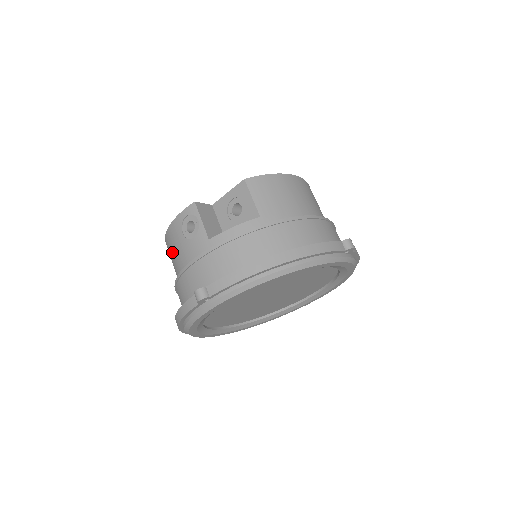
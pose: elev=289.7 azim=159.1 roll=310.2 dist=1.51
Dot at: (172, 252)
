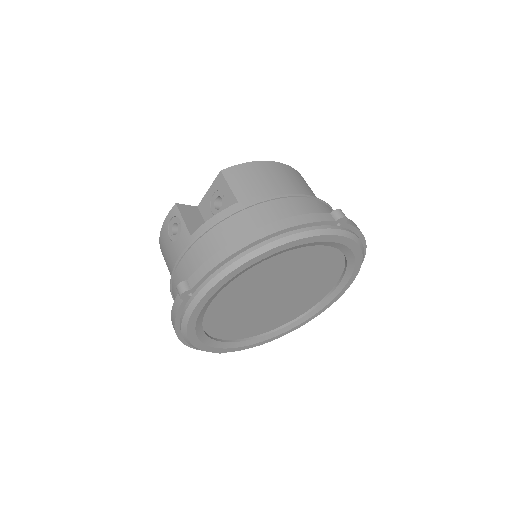
Dot at: (166, 262)
